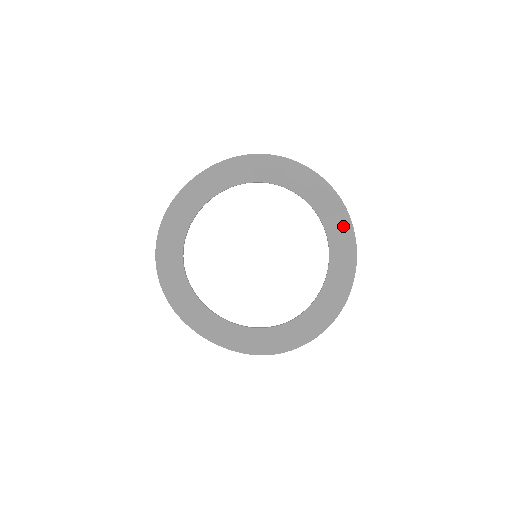
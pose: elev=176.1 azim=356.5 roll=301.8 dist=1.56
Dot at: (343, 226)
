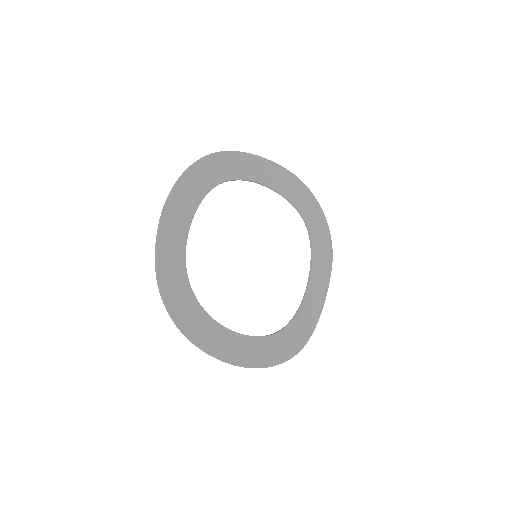
Dot at: (323, 278)
